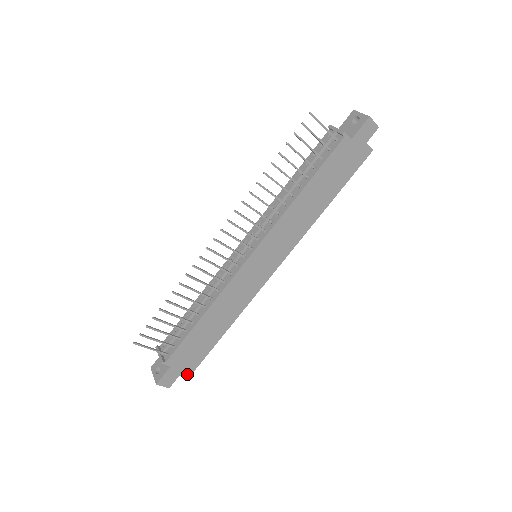
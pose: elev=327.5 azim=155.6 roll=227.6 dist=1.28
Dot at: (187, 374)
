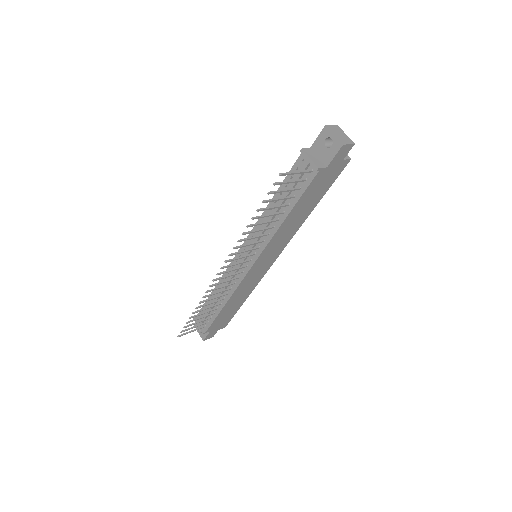
Dot at: (224, 327)
